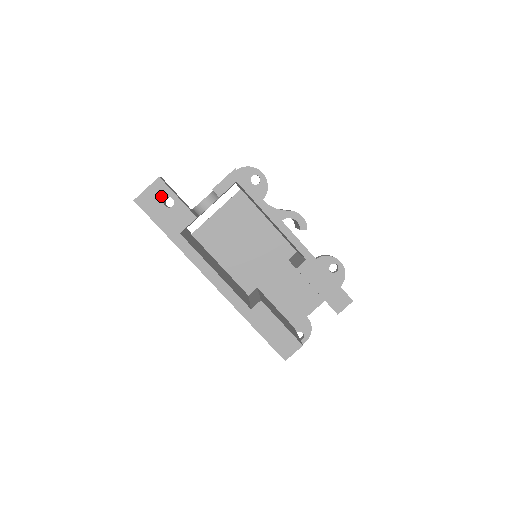
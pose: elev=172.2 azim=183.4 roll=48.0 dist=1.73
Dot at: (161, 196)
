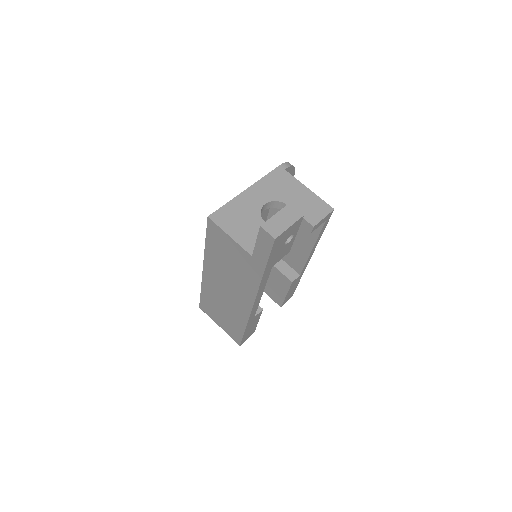
Dot at: (291, 234)
